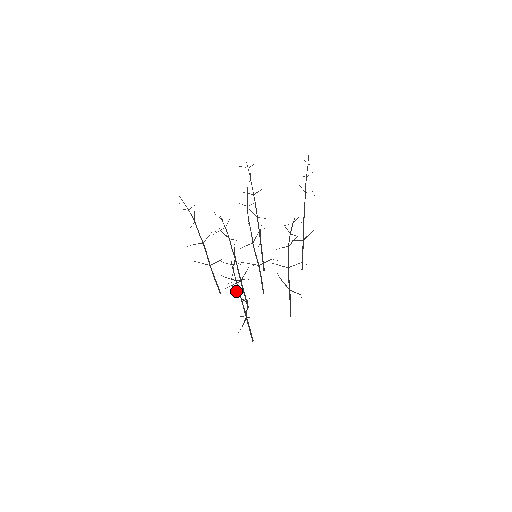
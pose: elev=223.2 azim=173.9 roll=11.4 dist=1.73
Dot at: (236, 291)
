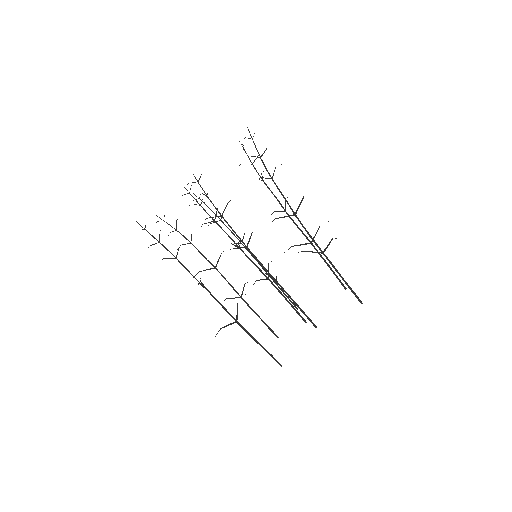
Dot at: (284, 217)
